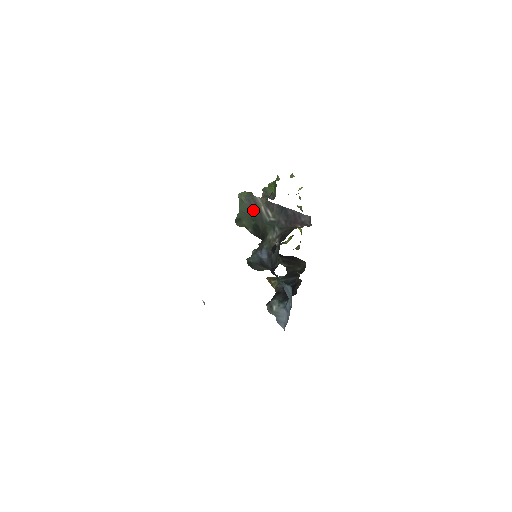
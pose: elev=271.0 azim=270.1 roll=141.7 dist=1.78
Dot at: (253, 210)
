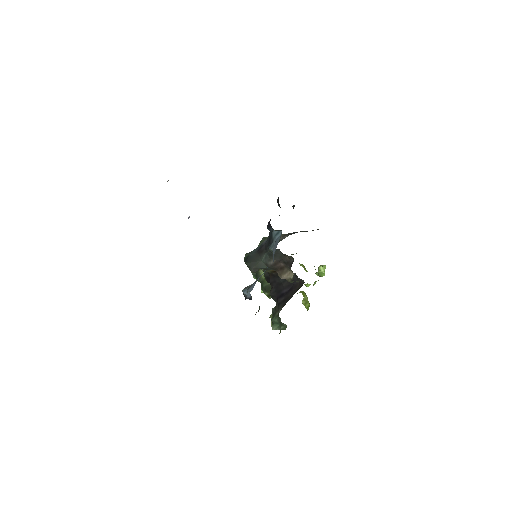
Dot at: occluded
